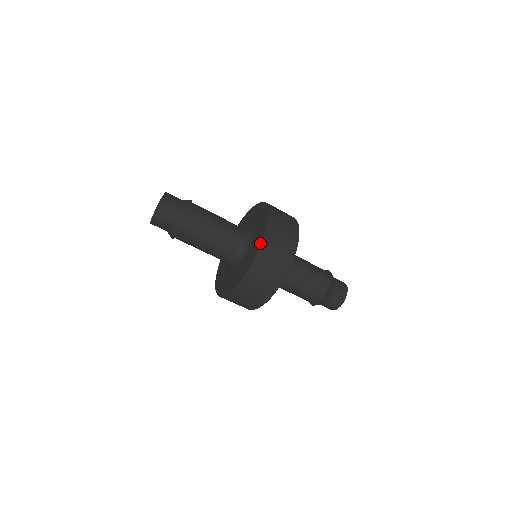
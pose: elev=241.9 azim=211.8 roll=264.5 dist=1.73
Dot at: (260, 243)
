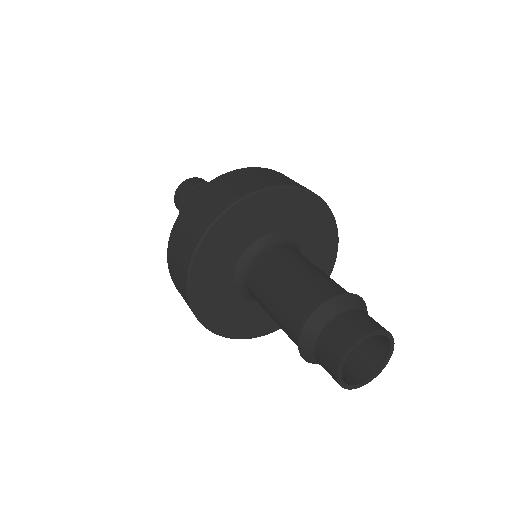
Dot at: occluded
